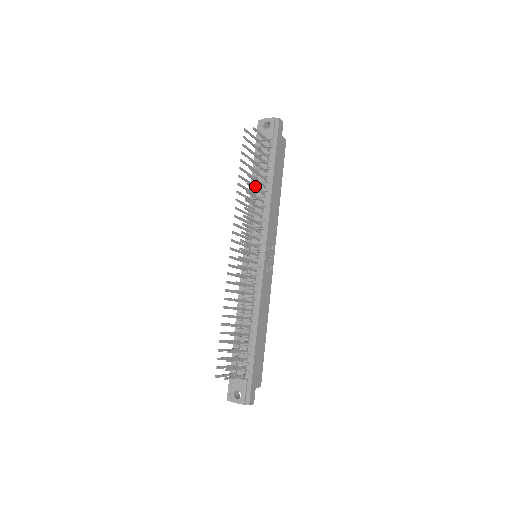
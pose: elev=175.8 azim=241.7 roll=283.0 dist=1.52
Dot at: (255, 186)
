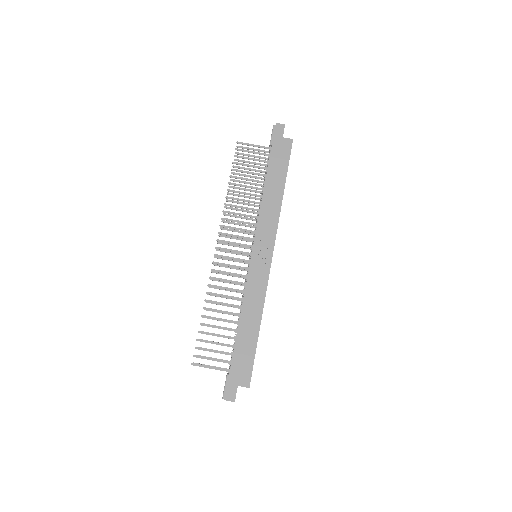
Dot at: (260, 192)
